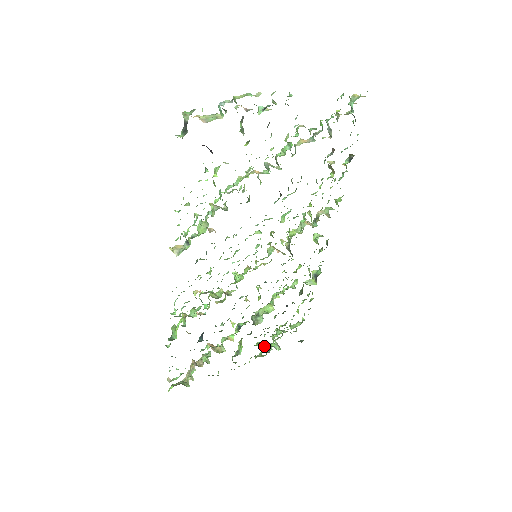
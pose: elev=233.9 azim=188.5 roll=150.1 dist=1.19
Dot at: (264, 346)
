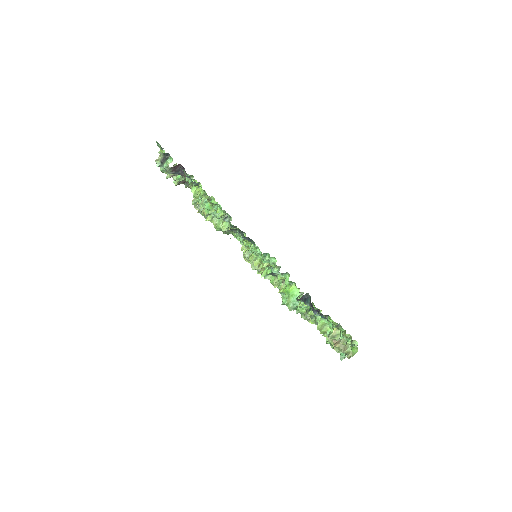
Dot at: occluded
